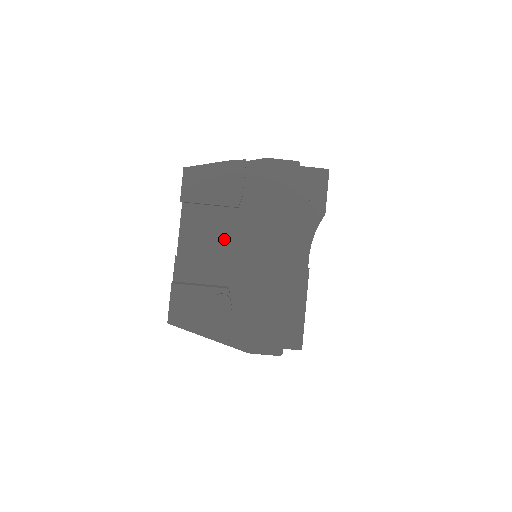
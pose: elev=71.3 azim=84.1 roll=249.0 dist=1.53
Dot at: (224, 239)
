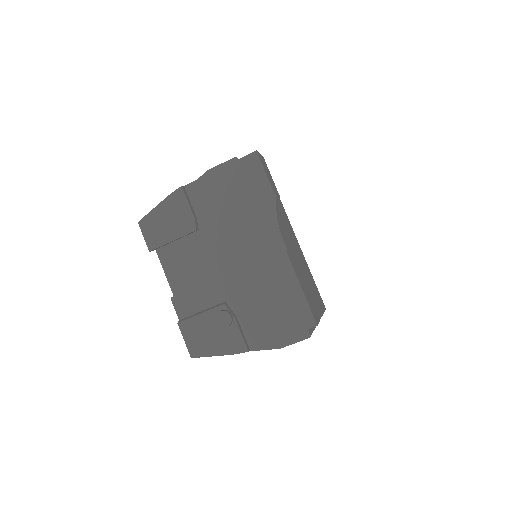
Dot at: (203, 262)
